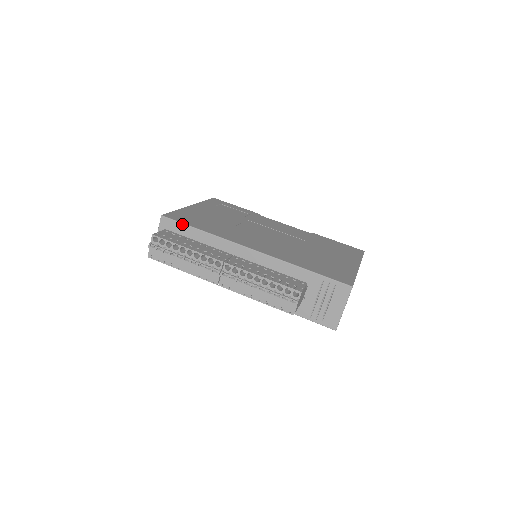
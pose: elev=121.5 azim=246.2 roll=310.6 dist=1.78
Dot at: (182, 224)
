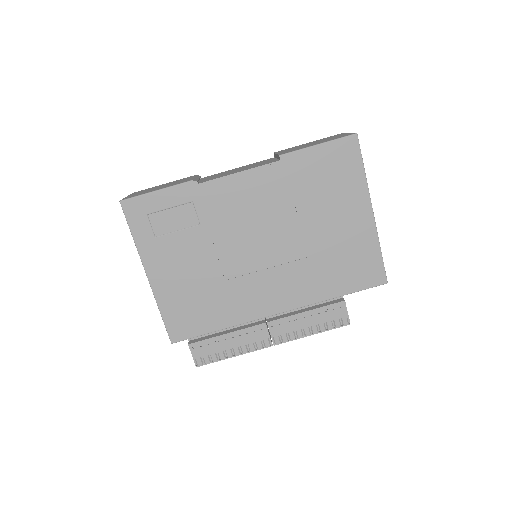
Dot at: occluded
